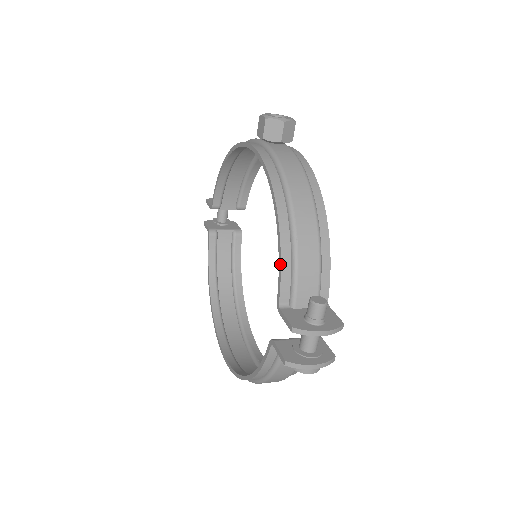
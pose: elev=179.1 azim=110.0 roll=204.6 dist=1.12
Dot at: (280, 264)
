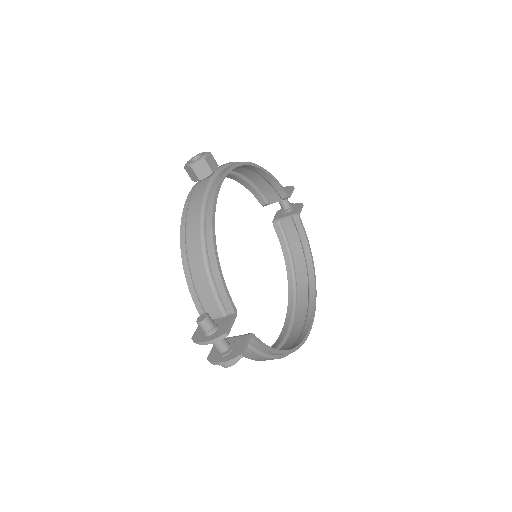
Dot at: (189, 290)
